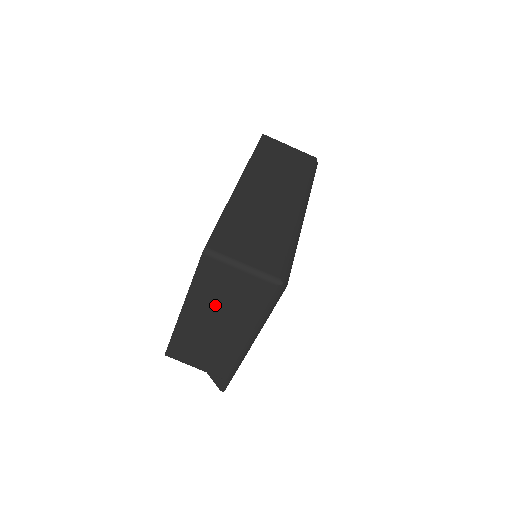
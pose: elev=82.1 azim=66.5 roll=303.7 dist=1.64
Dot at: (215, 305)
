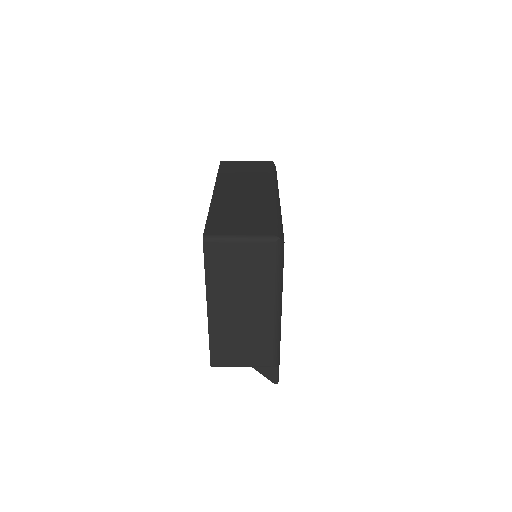
Dot at: (233, 289)
